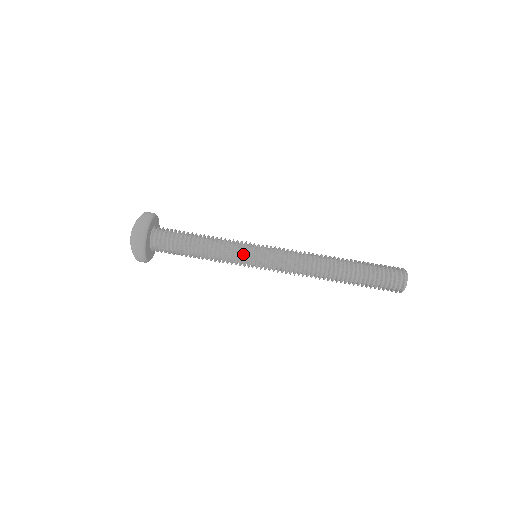
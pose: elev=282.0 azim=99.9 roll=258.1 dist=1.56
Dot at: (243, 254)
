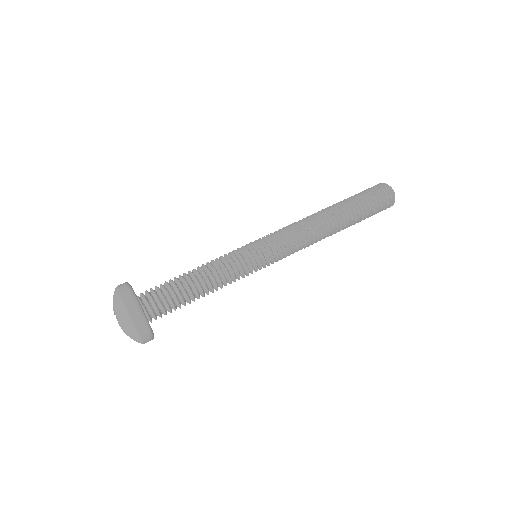
Dot at: (247, 260)
